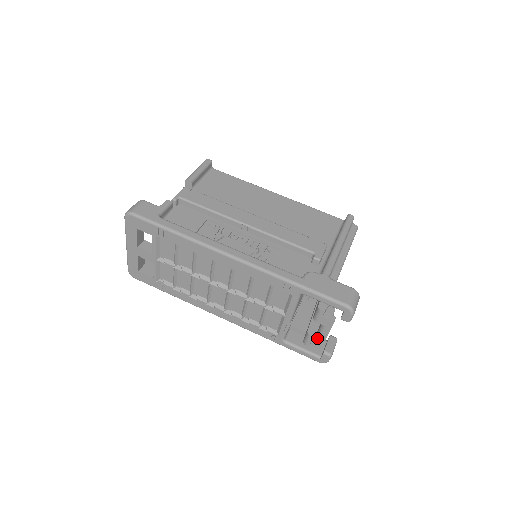
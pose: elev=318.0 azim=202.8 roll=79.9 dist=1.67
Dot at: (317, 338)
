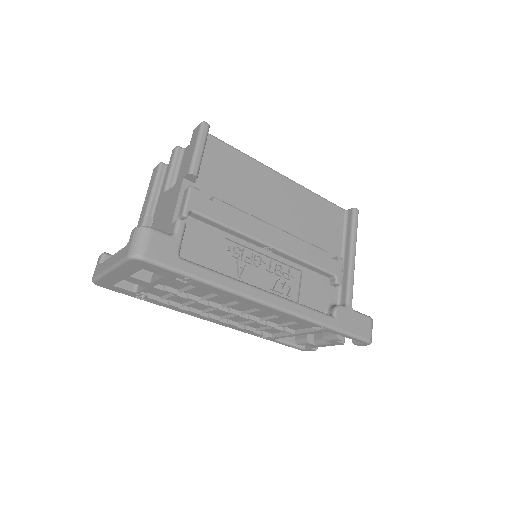
Dot at: (315, 345)
